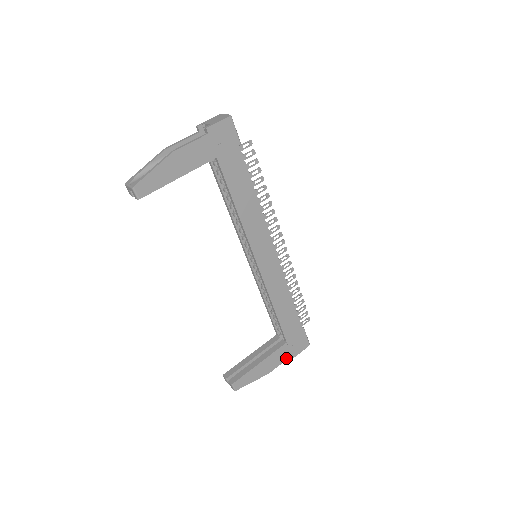
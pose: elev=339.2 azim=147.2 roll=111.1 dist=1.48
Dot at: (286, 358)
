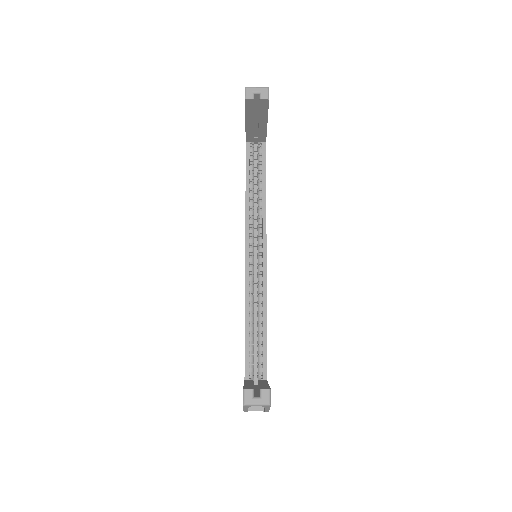
Dot at: occluded
